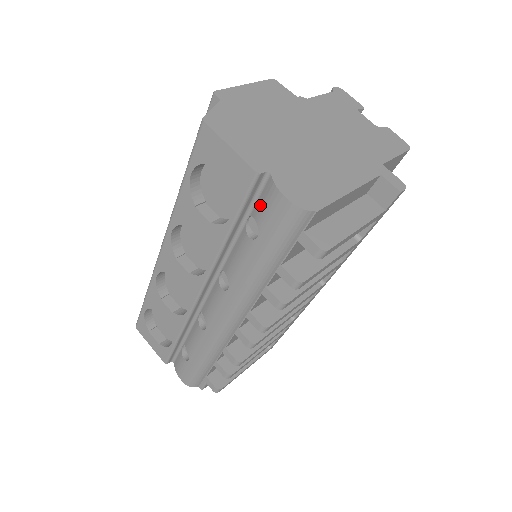
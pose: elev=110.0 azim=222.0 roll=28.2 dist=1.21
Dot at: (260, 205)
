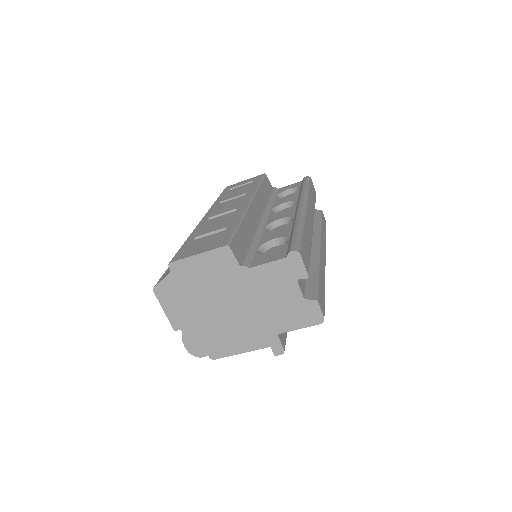
Dot at: occluded
